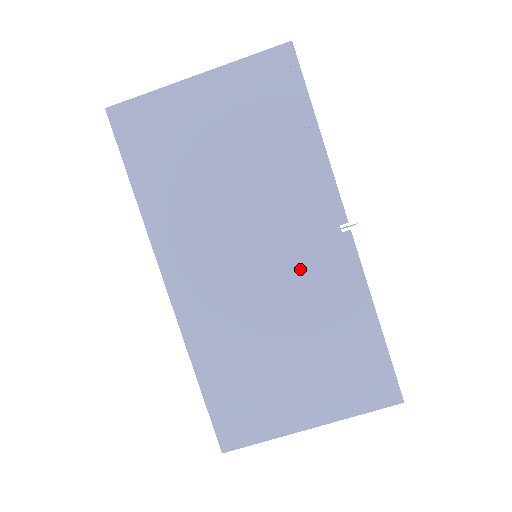
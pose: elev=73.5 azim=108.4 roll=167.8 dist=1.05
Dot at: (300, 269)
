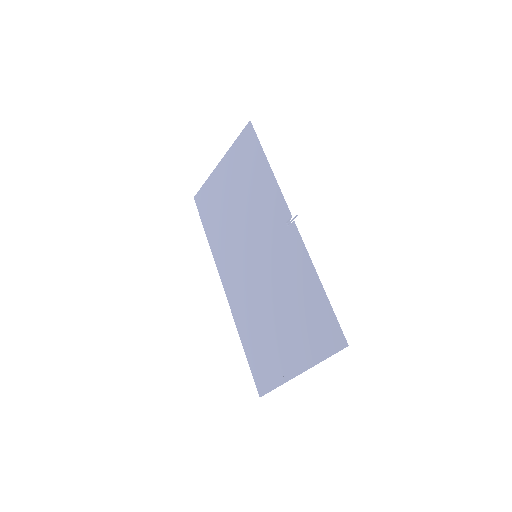
Dot at: (275, 257)
